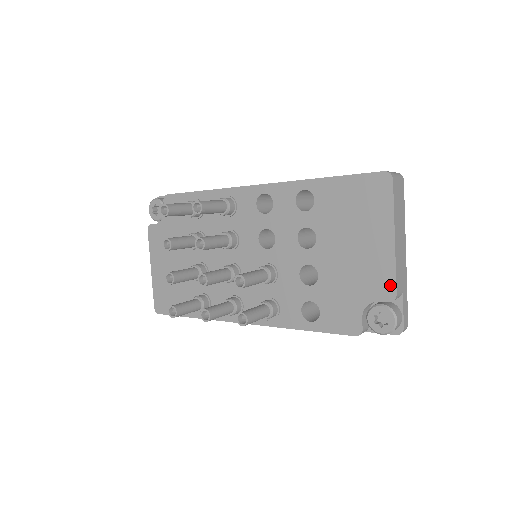
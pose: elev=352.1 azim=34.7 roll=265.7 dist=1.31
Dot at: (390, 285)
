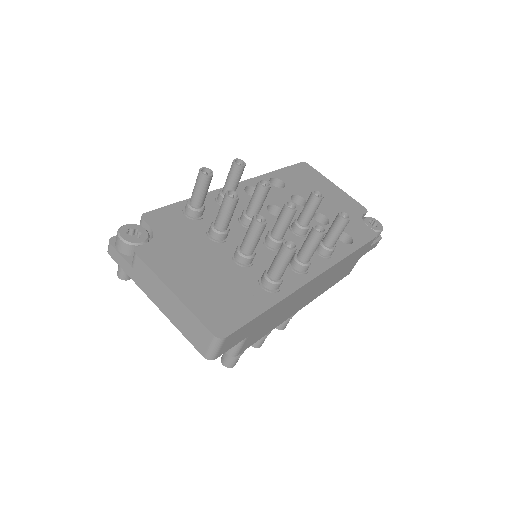
Dot at: (358, 205)
